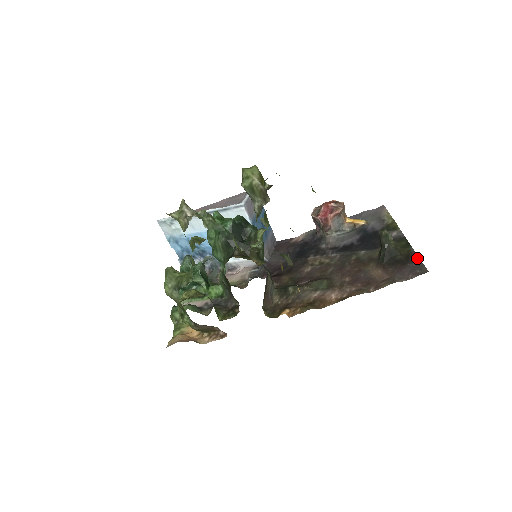
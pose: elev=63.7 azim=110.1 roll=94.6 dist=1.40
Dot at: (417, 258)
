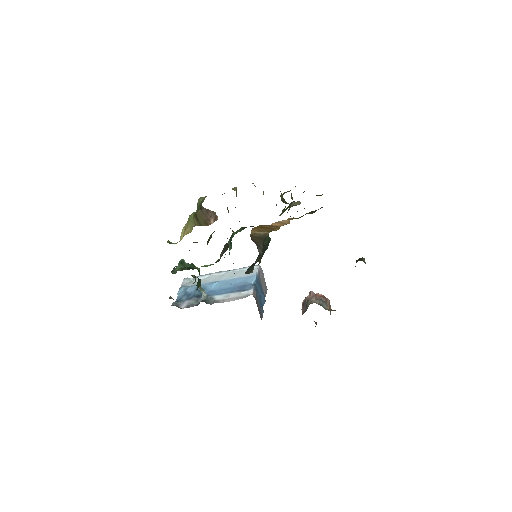
Dot at: occluded
